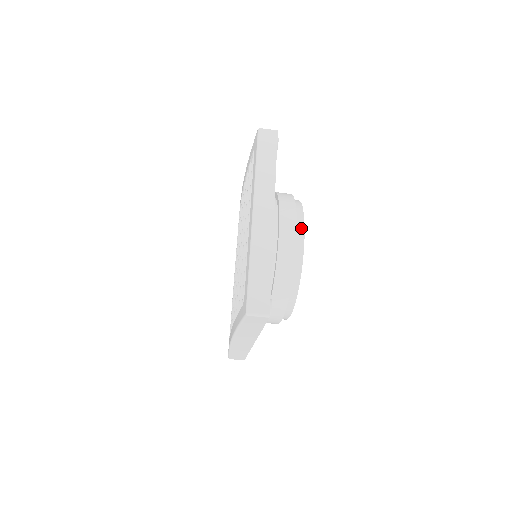
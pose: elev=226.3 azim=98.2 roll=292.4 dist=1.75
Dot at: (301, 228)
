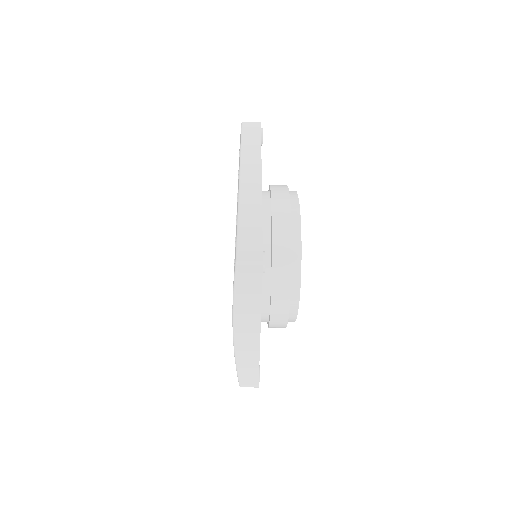
Dot at: (295, 203)
